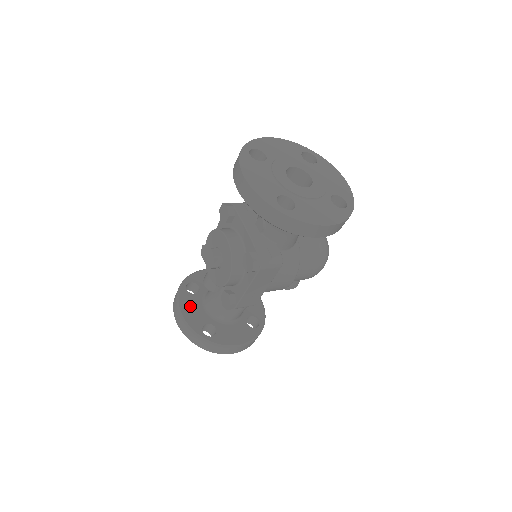
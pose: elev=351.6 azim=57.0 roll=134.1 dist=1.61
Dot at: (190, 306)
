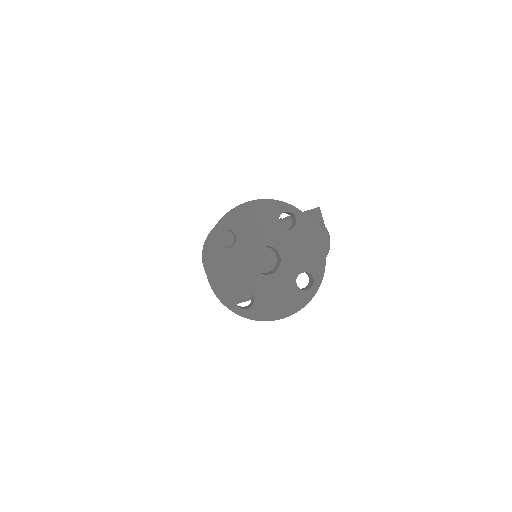
Dot at: occluded
